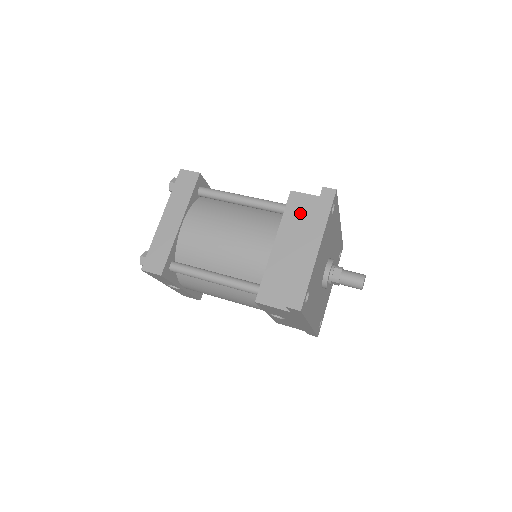
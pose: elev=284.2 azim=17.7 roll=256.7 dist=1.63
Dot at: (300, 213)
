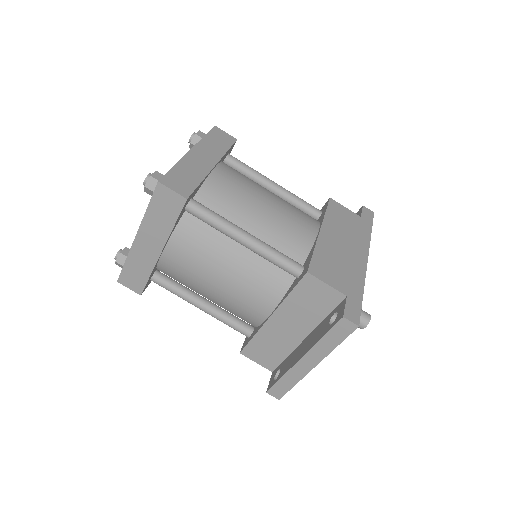
Dot at: (310, 300)
